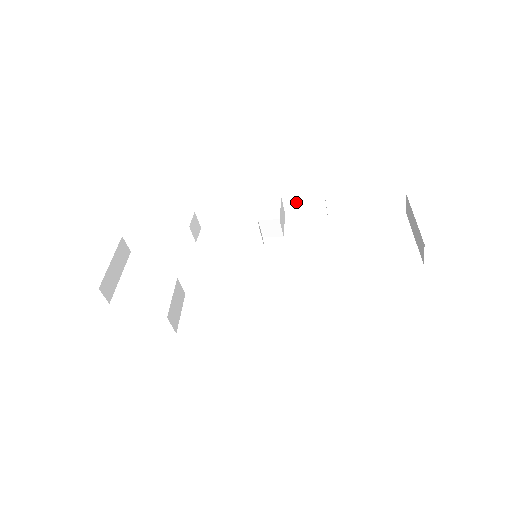
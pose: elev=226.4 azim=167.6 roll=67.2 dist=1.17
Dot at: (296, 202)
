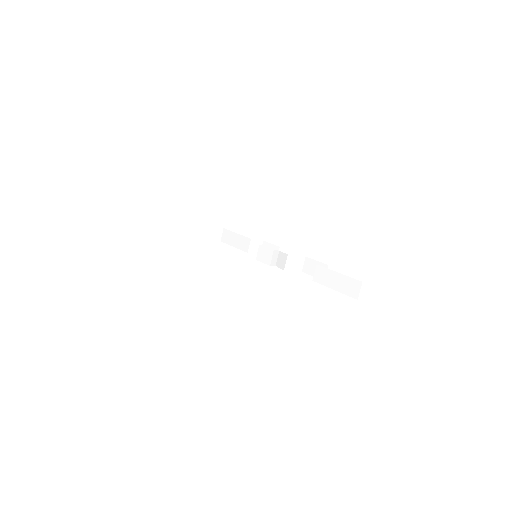
Dot at: (311, 265)
